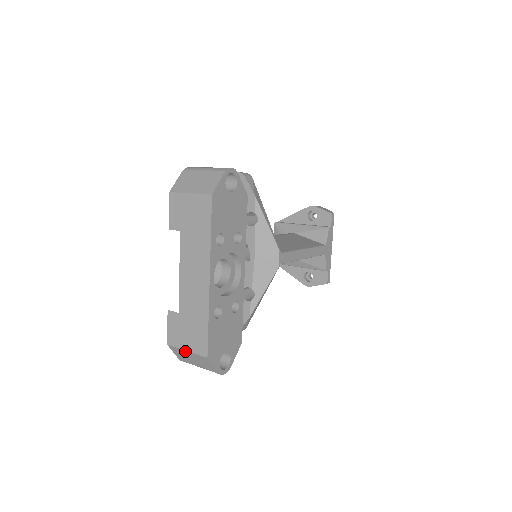
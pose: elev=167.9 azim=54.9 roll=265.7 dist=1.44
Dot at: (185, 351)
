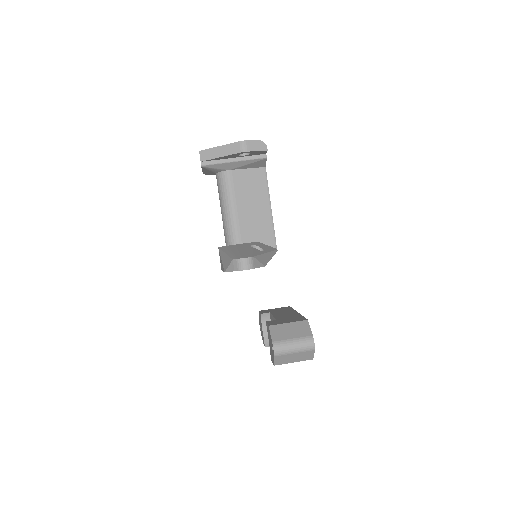
Dot at: occluded
